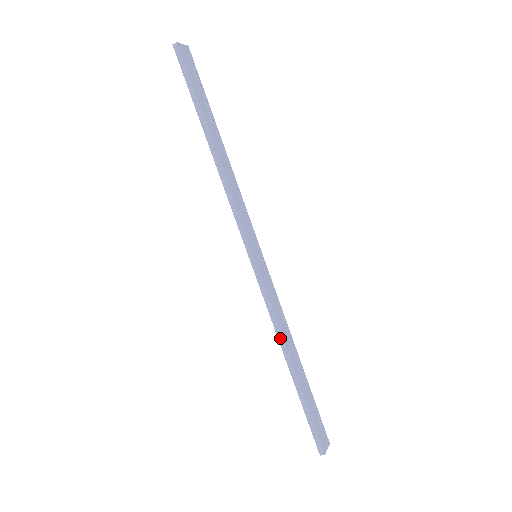
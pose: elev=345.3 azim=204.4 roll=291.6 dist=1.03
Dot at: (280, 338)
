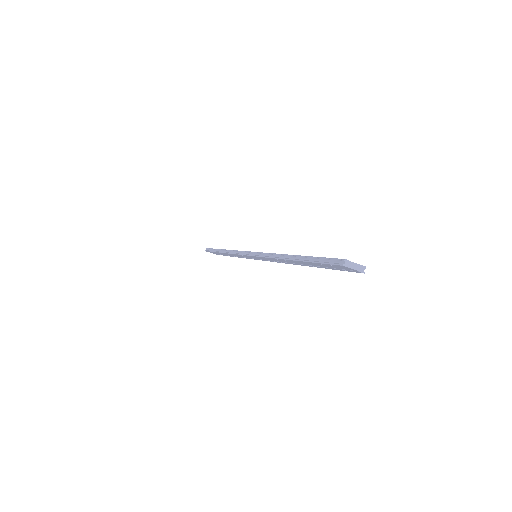
Dot at: (277, 257)
